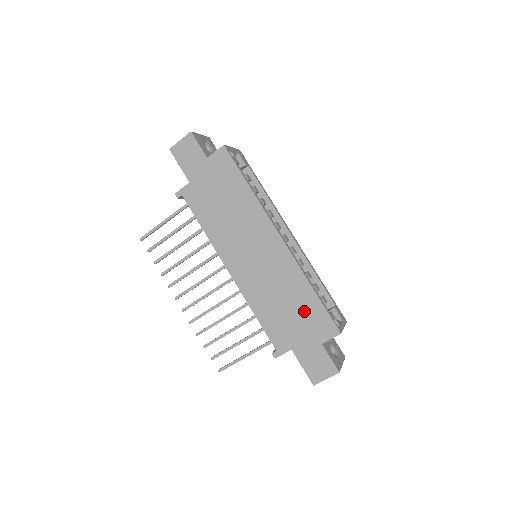
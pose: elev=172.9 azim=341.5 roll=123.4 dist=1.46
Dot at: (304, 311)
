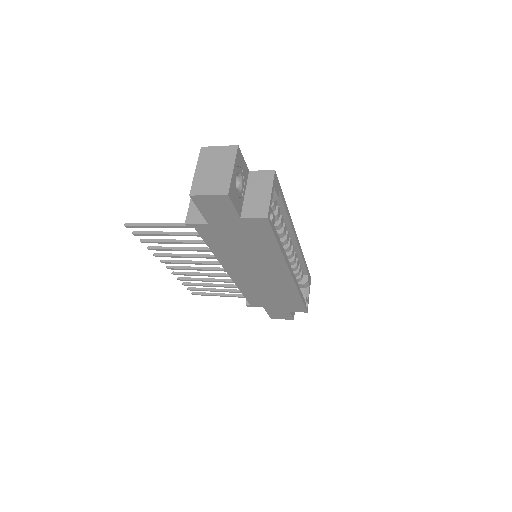
Dot at: (286, 301)
